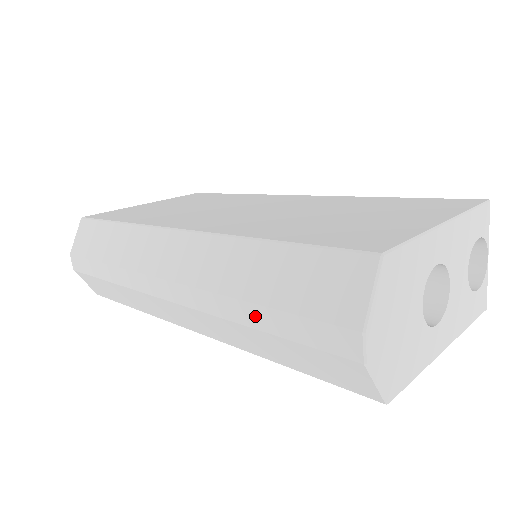
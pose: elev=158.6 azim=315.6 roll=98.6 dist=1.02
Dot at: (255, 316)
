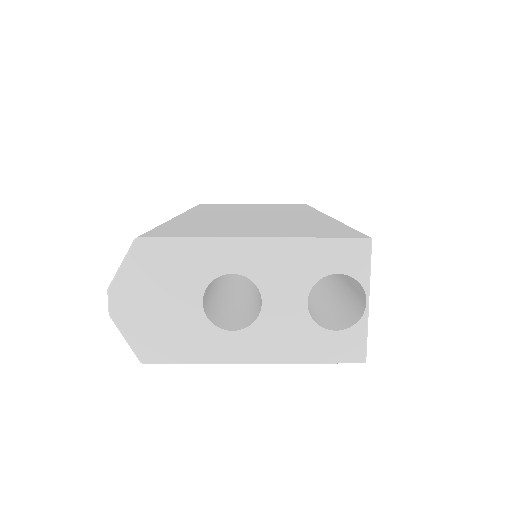
Dot at: occluded
